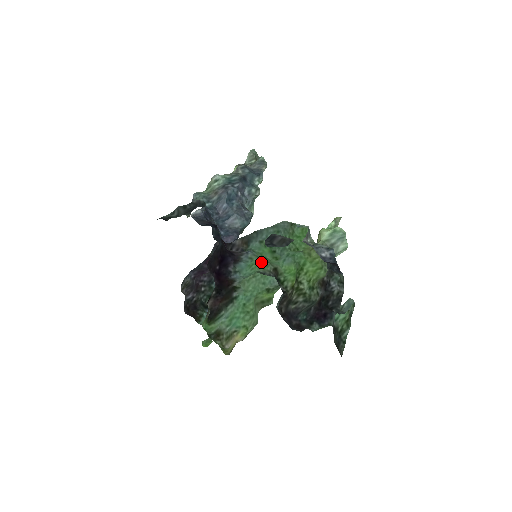
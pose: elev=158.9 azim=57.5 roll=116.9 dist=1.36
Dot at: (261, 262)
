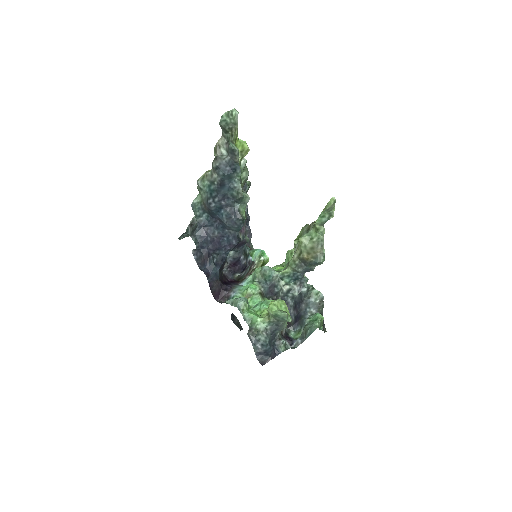
Dot at: (251, 285)
